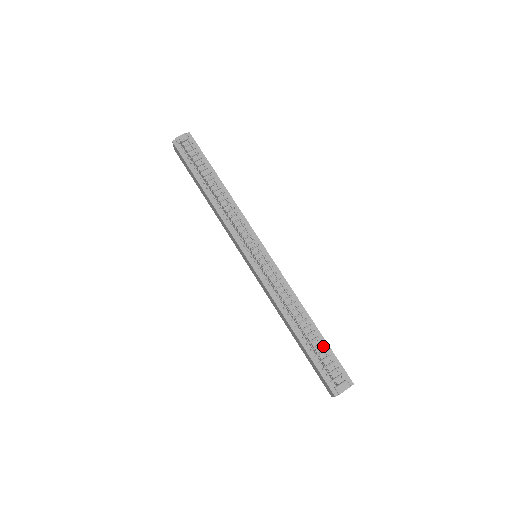
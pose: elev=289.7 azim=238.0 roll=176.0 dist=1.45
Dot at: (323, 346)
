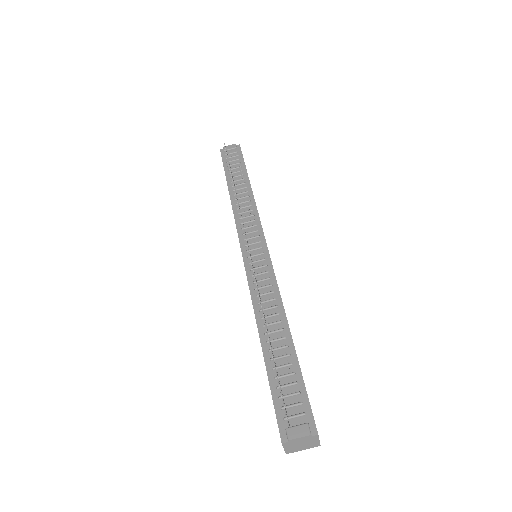
Dot at: (292, 368)
